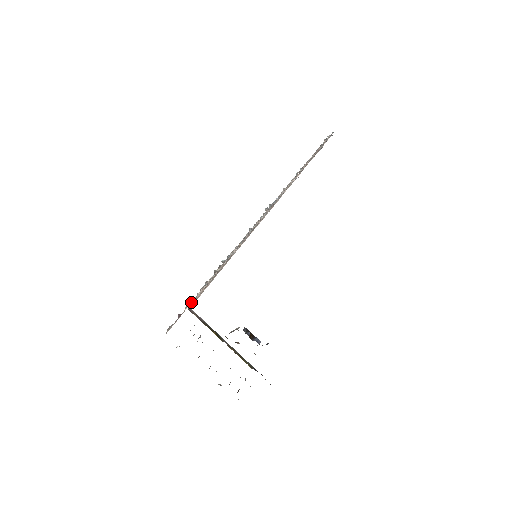
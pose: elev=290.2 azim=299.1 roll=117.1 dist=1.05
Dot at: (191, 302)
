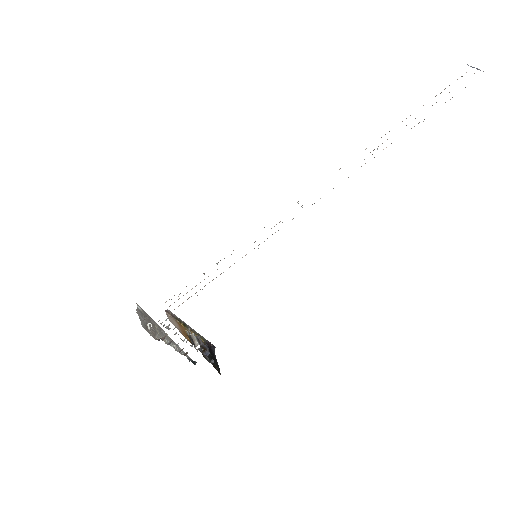
Dot at: occluded
